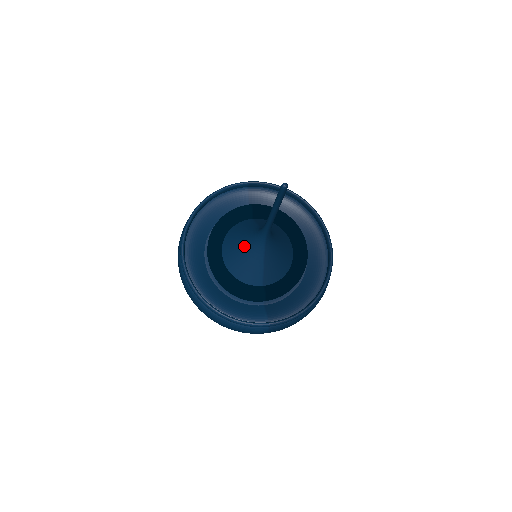
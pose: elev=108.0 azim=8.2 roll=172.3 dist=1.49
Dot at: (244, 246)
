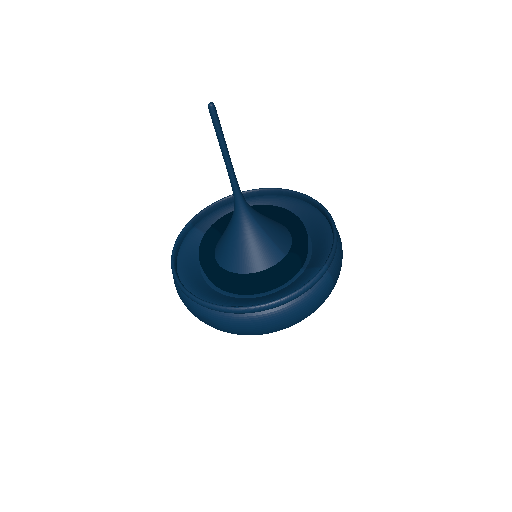
Dot at: (238, 238)
